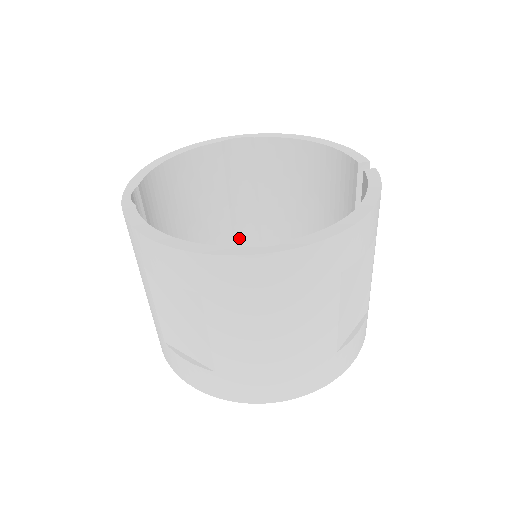
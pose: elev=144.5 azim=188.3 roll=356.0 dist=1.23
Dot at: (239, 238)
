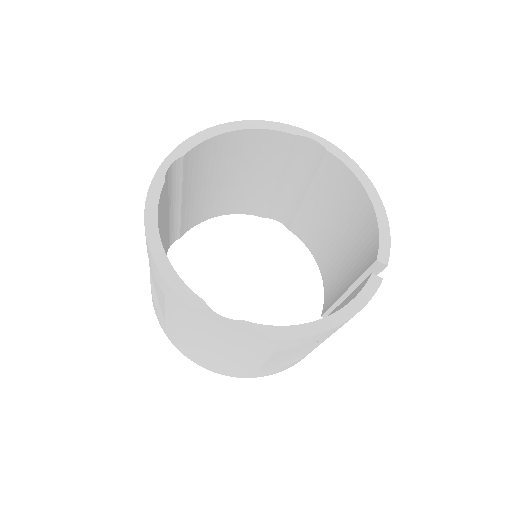
Dot at: (277, 203)
